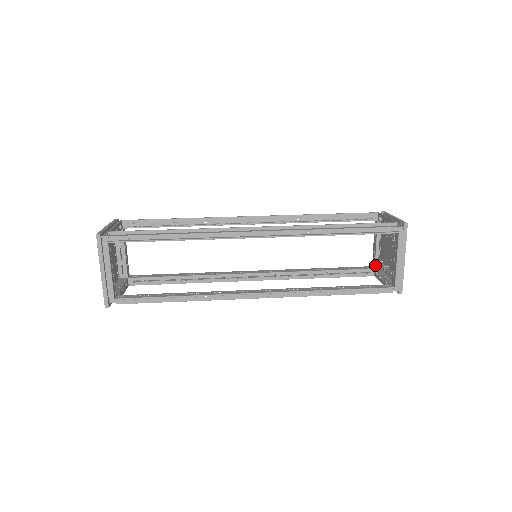
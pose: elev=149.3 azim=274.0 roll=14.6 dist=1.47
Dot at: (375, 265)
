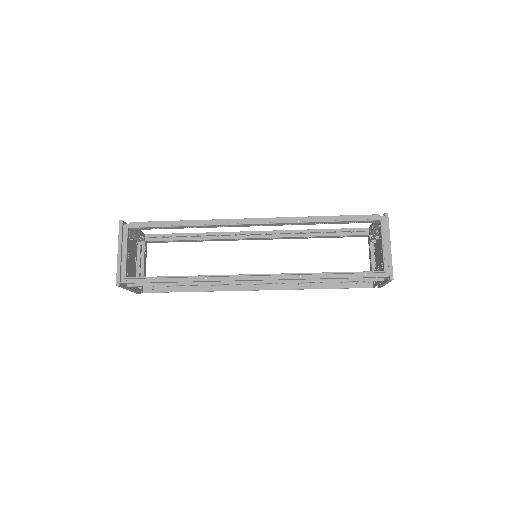
Dot at: occluded
